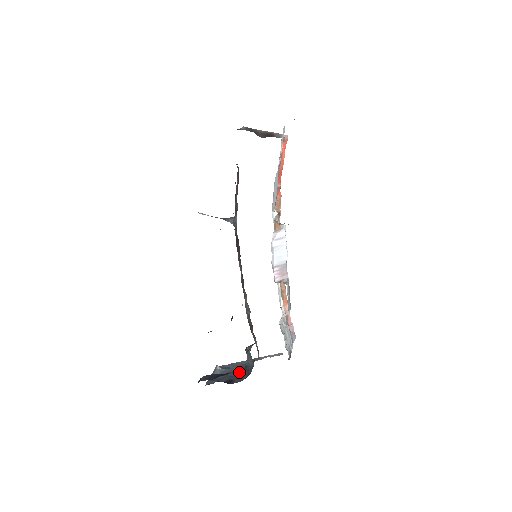
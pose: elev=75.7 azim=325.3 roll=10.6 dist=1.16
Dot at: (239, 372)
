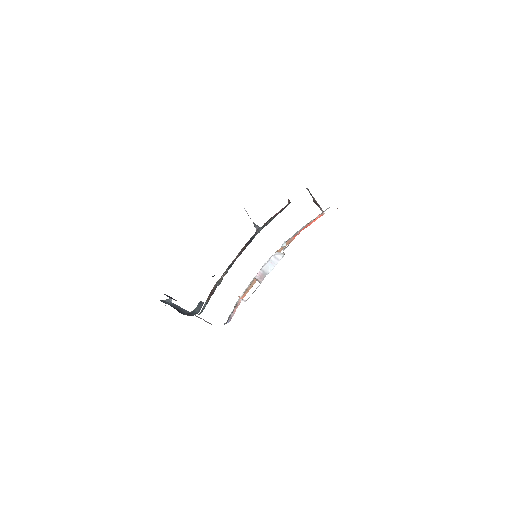
Dot at: occluded
